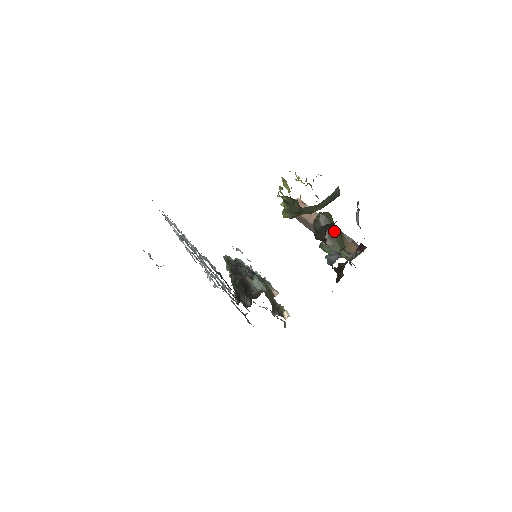
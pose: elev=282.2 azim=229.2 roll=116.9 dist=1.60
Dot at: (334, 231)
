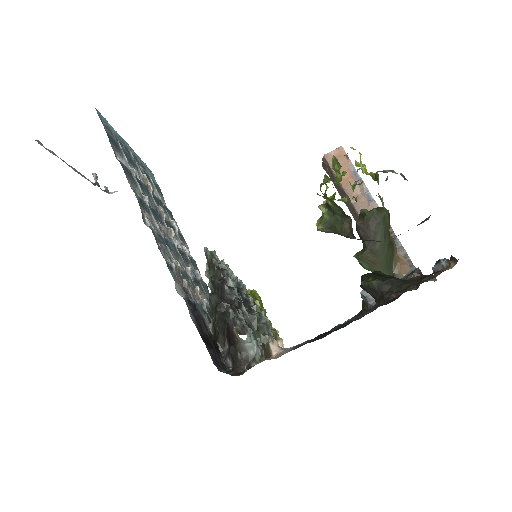
Dot at: (386, 242)
